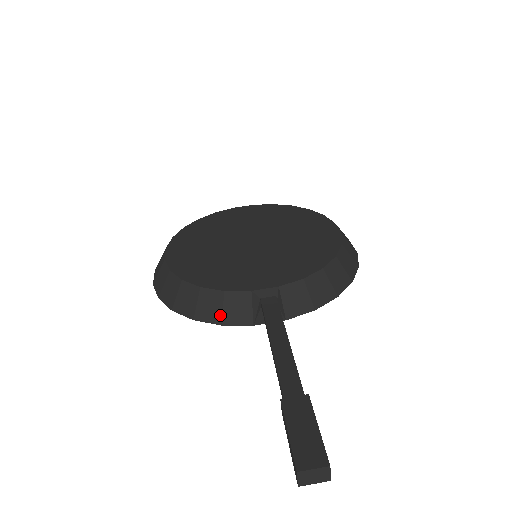
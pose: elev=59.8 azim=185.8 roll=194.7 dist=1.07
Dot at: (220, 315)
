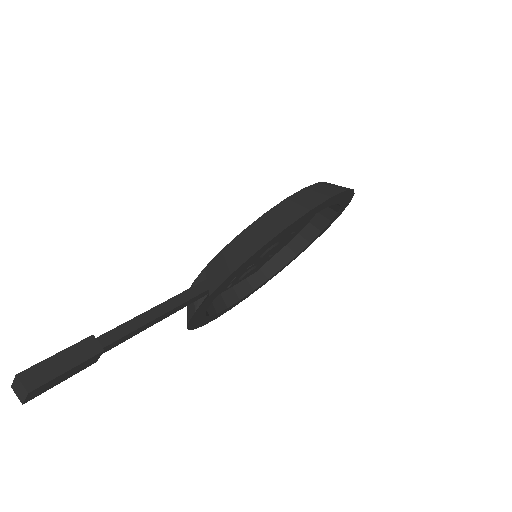
Dot at: occluded
